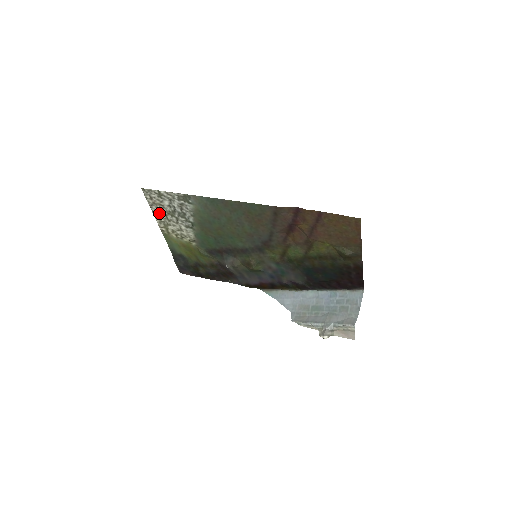
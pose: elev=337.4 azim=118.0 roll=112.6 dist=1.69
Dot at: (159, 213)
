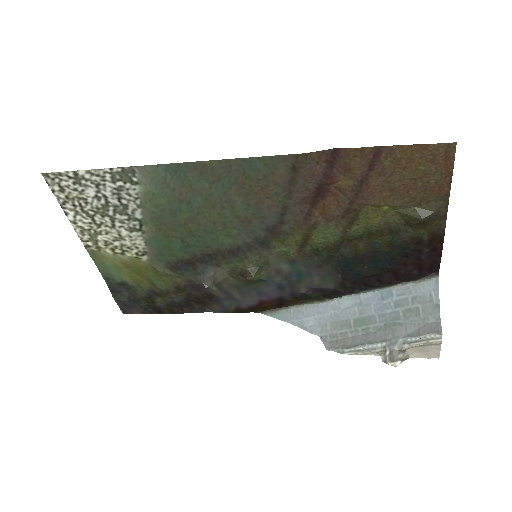
Dot at: (79, 215)
